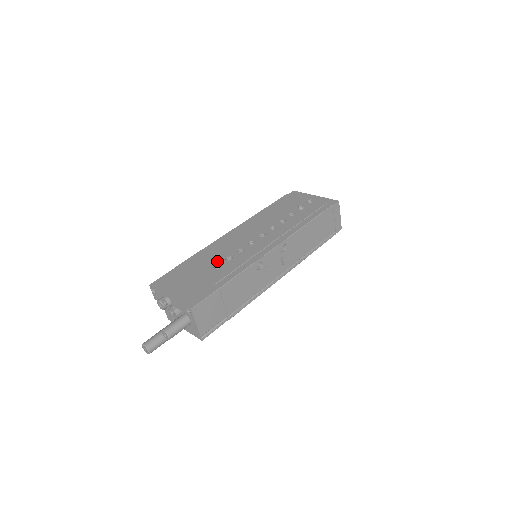
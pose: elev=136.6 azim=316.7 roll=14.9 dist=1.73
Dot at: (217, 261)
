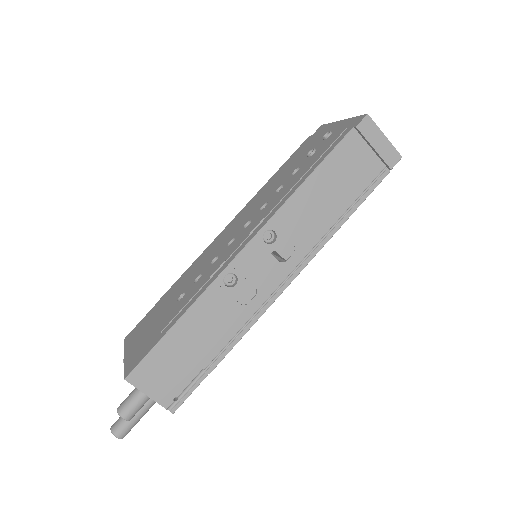
Dot at: (186, 286)
